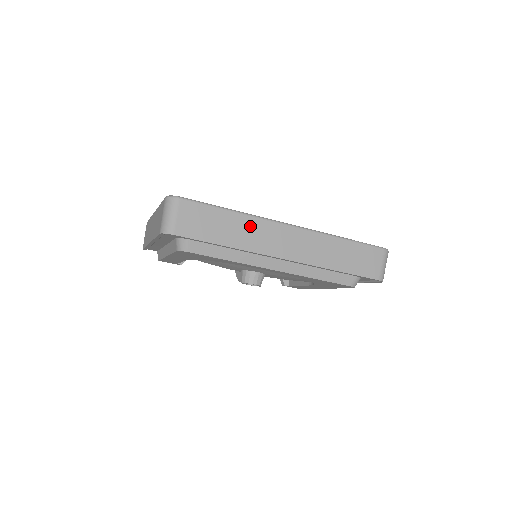
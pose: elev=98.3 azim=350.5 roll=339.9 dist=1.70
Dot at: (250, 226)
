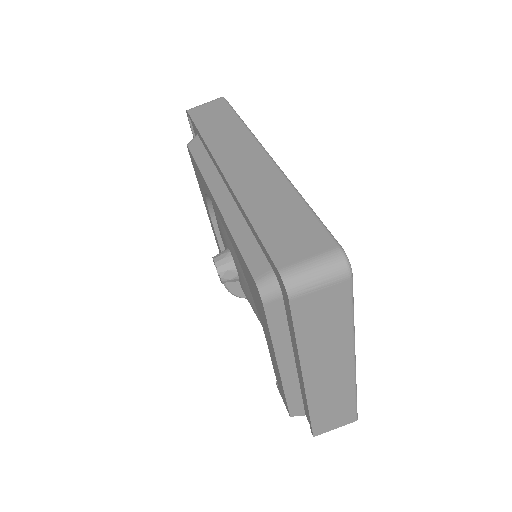
Dot at: (236, 134)
